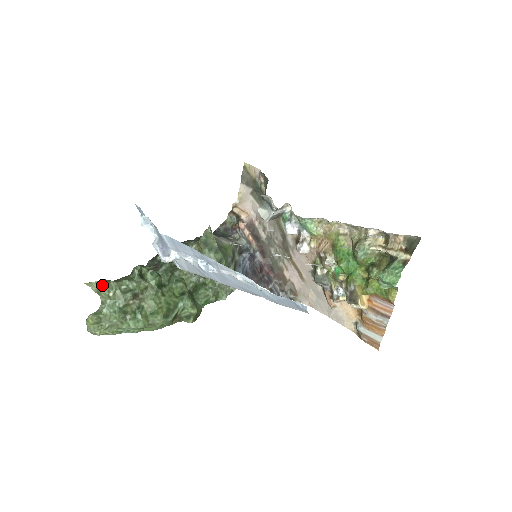
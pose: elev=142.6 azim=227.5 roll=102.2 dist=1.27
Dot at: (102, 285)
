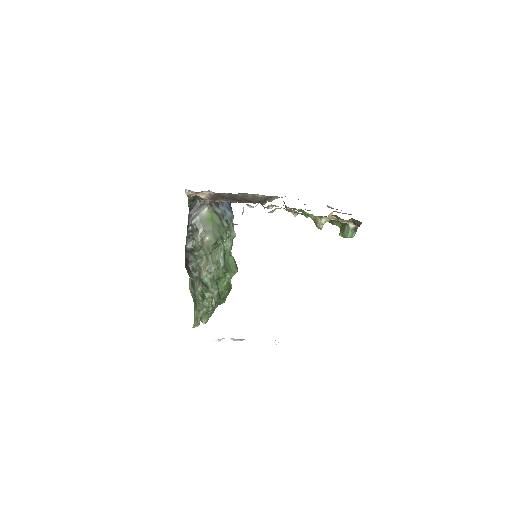
Dot at: (199, 322)
